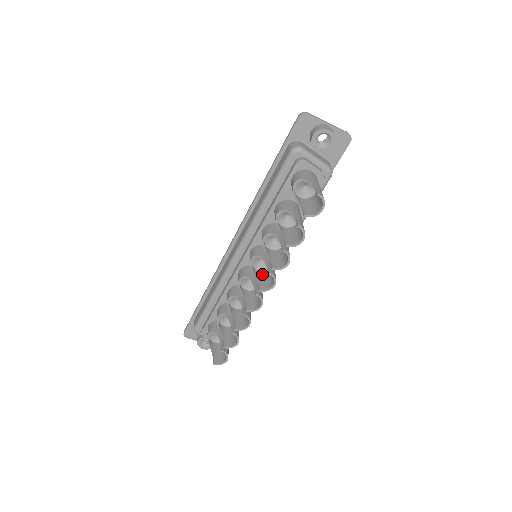
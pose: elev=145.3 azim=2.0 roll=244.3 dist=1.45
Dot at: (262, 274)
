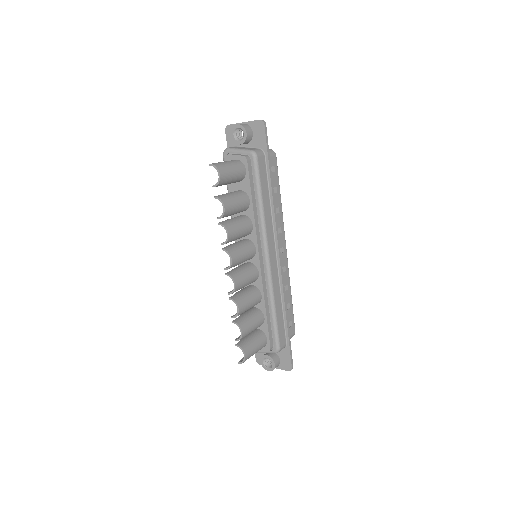
Dot at: occluded
